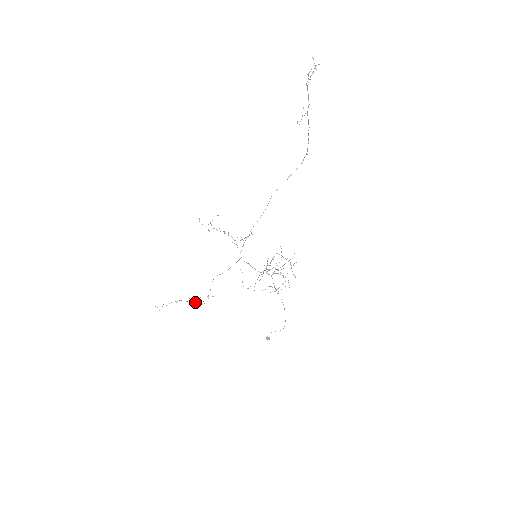
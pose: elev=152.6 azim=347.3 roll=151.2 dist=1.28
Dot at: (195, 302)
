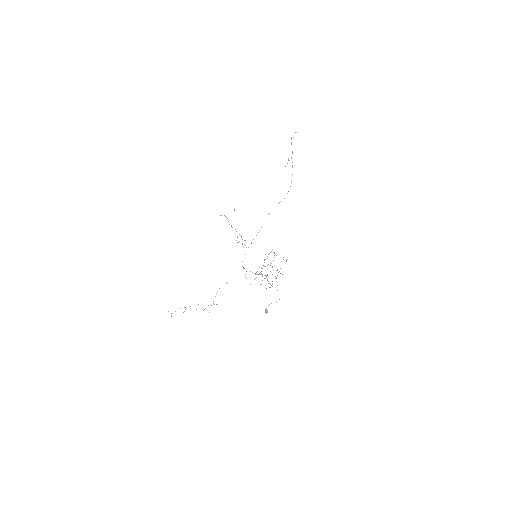
Dot at: occluded
